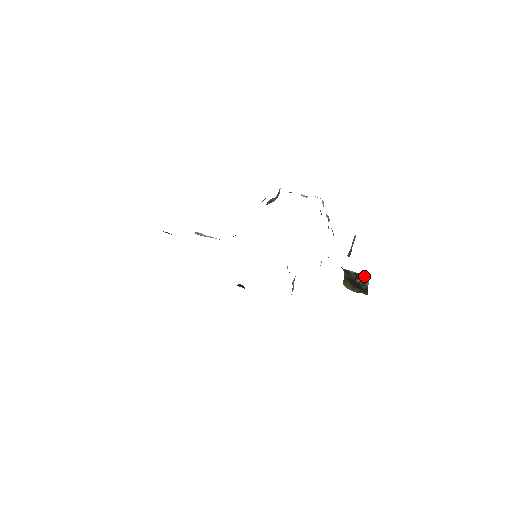
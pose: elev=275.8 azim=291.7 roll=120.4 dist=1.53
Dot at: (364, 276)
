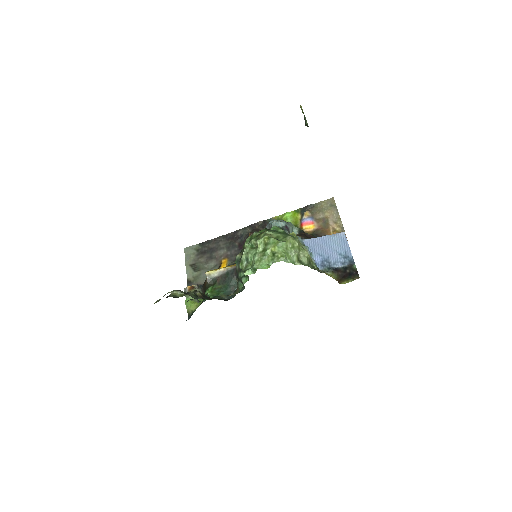
Dot at: (351, 267)
